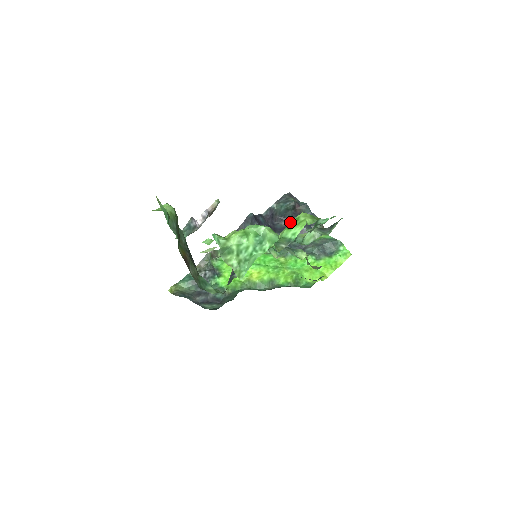
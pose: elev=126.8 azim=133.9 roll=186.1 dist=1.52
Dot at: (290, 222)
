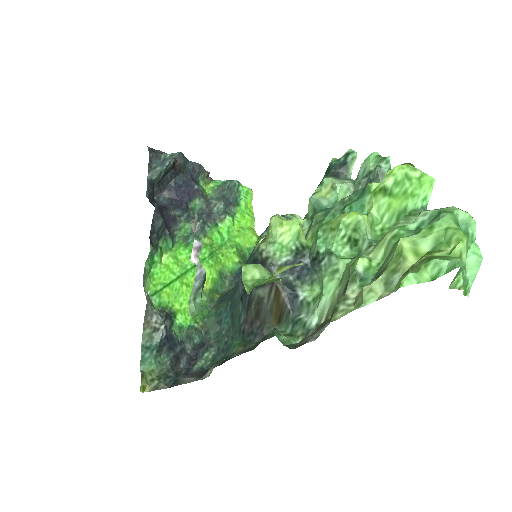
Dot at: (385, 186)
